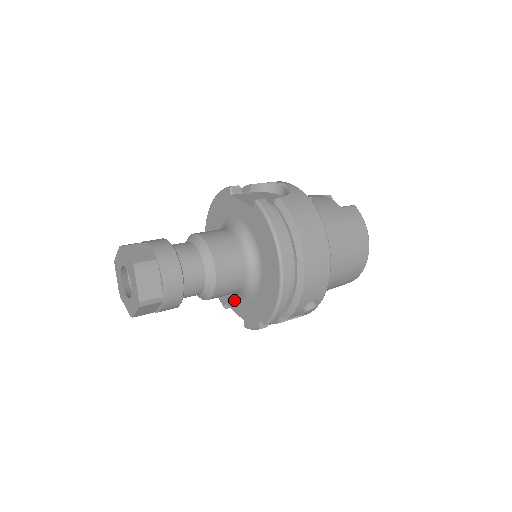
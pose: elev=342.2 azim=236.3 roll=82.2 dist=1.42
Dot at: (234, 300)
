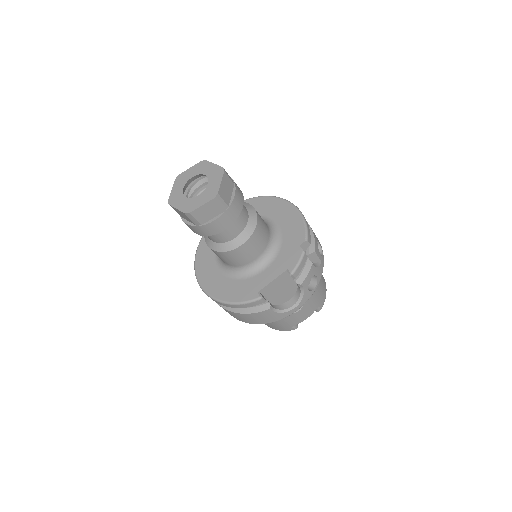
Dot at: (265, 273)
